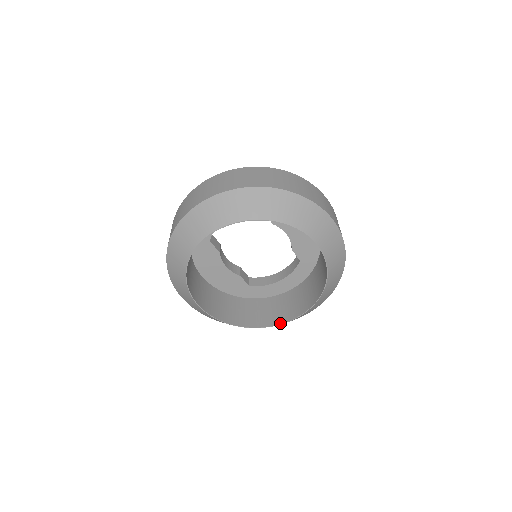
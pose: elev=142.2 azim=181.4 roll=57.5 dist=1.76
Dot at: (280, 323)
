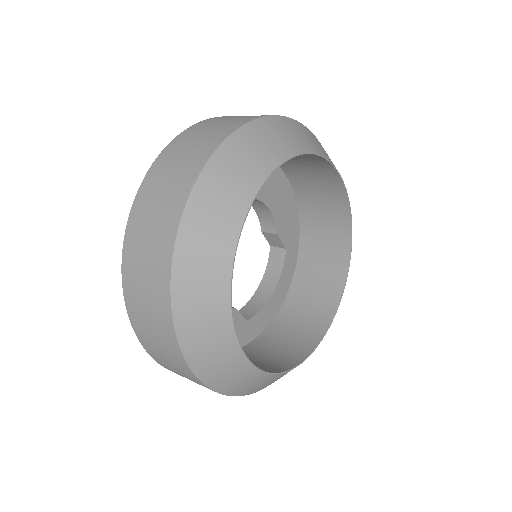
Dot at: (324, 332)
